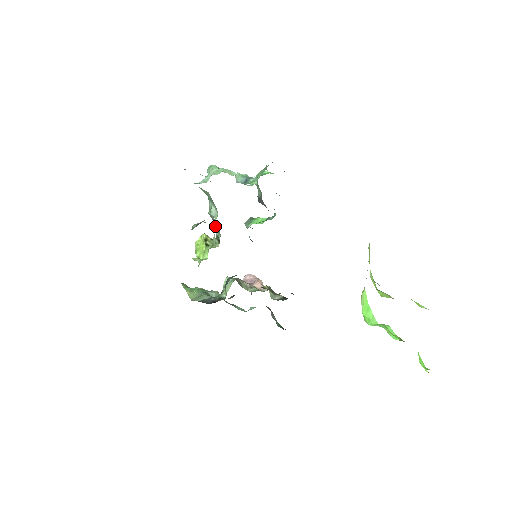
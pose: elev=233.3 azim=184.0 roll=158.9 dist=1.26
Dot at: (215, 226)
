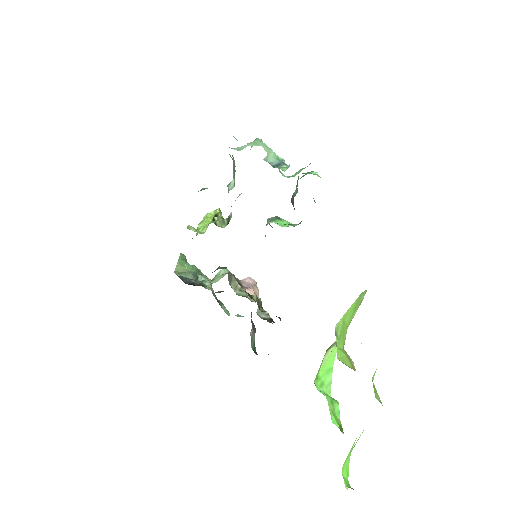
Dot at: occluded
